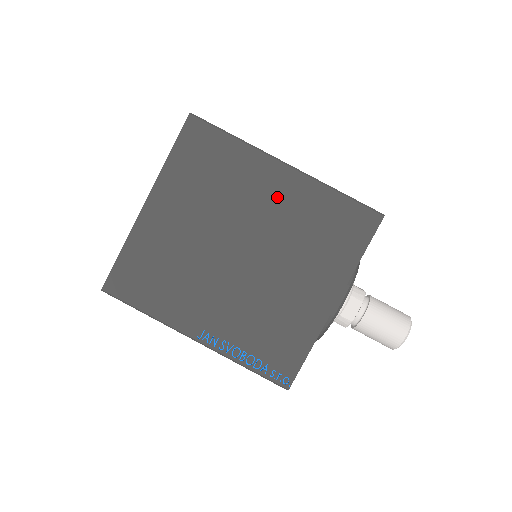
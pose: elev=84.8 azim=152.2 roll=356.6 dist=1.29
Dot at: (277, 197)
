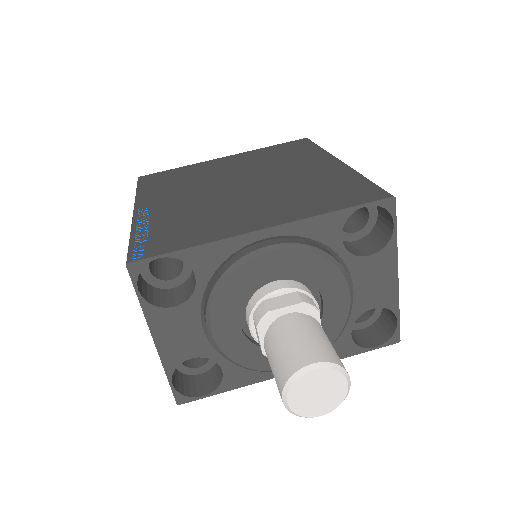
Dot at: (310, 170)
